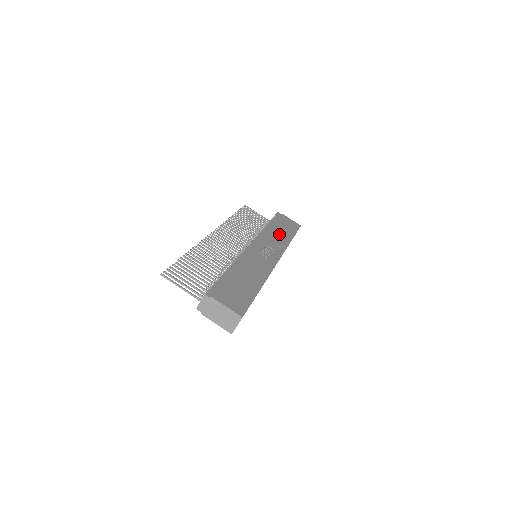
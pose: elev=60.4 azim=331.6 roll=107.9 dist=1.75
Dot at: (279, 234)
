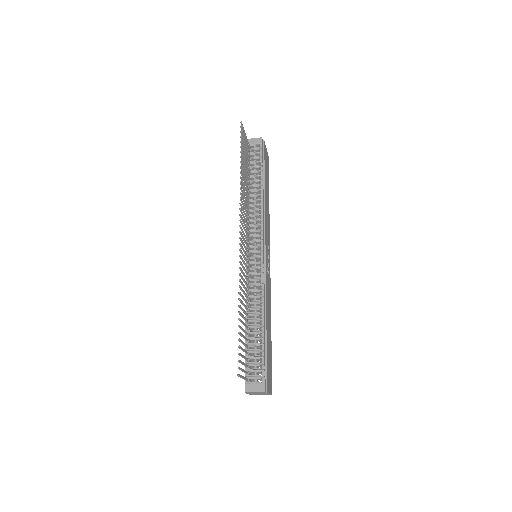
Dot at: (267, 202)
